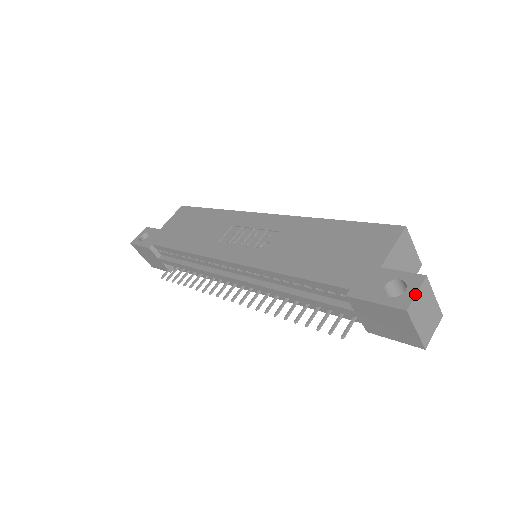
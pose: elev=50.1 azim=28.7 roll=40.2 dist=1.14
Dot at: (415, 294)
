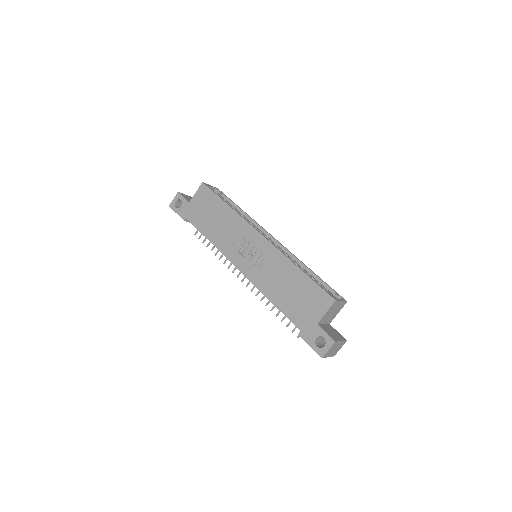
Dot at: (328, 351)
